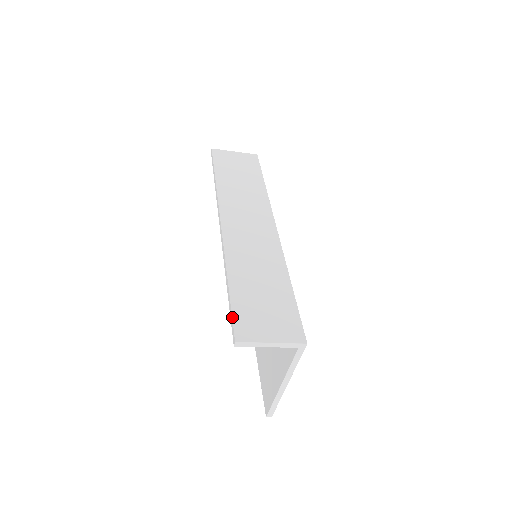
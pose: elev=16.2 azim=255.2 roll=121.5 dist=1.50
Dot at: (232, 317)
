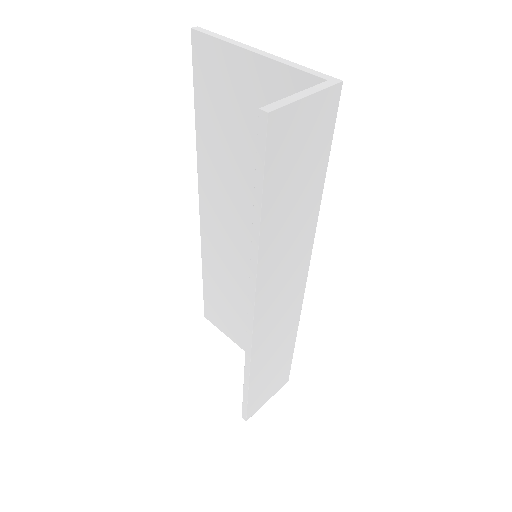
Dot at: (247, 409)
